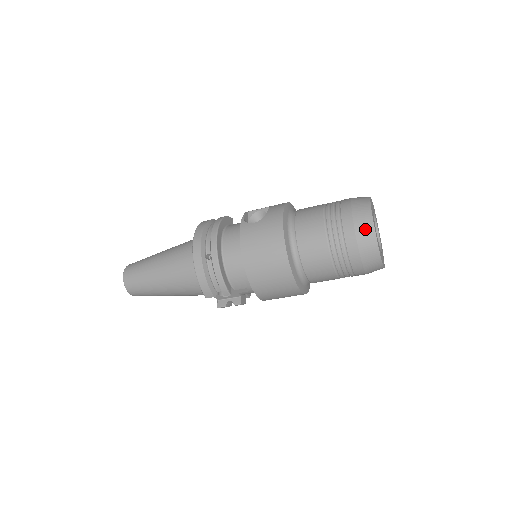
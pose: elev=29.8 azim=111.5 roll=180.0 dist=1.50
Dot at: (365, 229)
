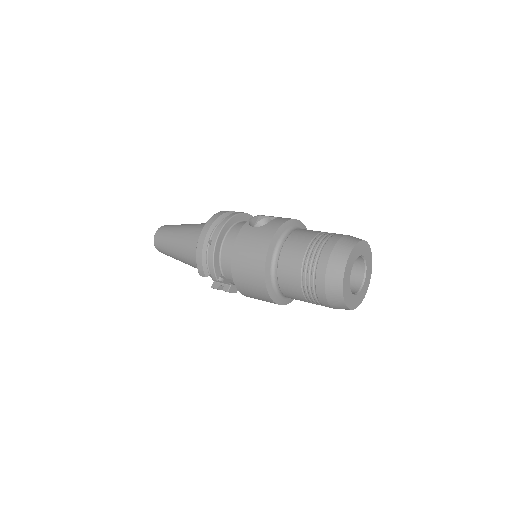
Dot at: (336, 268)
